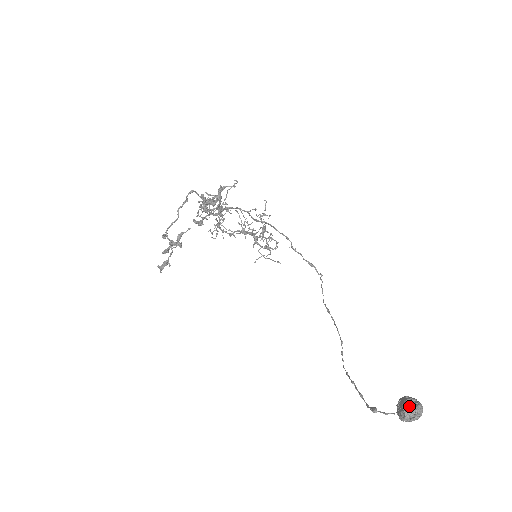
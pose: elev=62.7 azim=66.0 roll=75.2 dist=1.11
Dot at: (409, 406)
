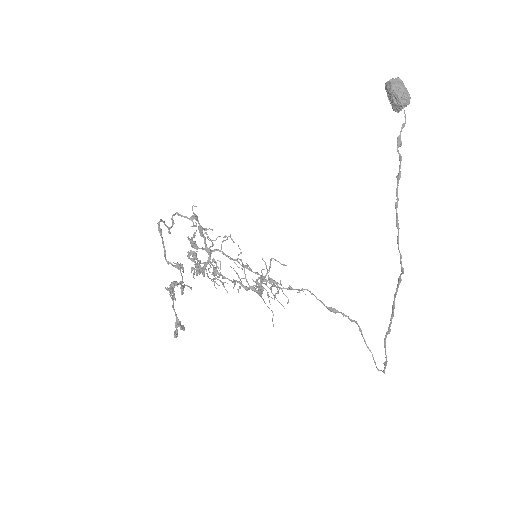
Dot at: (388, 86)
